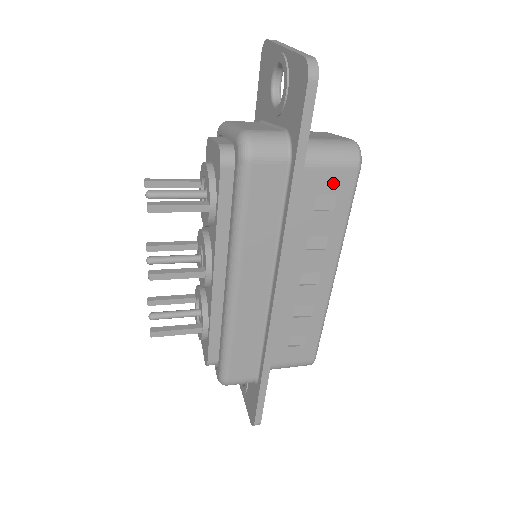
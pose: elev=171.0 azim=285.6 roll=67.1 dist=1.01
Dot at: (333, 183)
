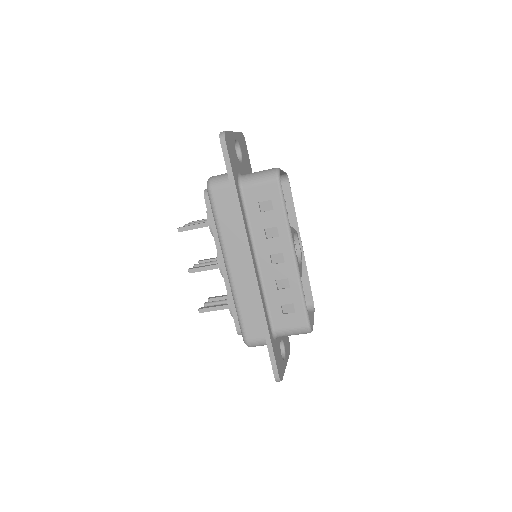
Dot at: (265, 193)
